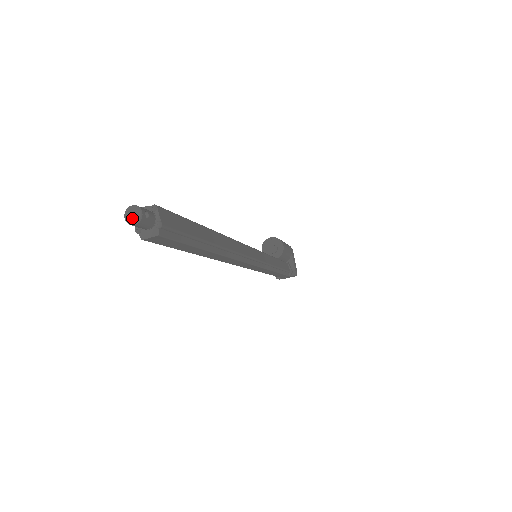
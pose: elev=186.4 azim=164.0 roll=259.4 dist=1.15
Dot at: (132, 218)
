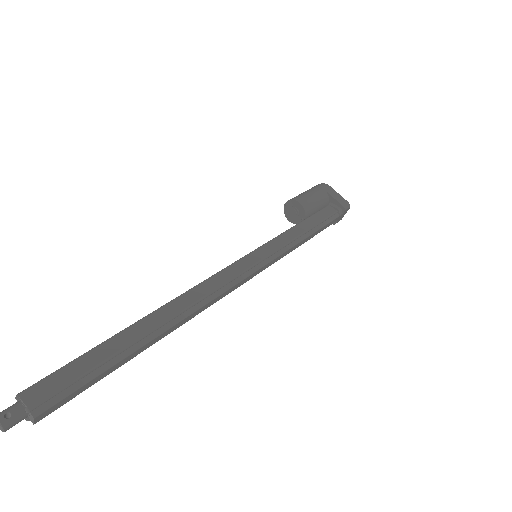
Dot at: (0, 427)
